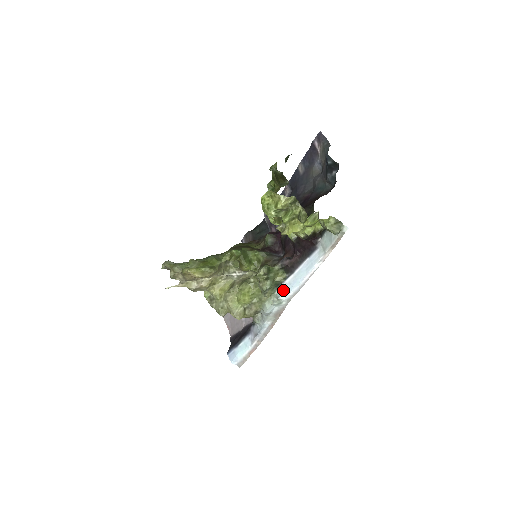
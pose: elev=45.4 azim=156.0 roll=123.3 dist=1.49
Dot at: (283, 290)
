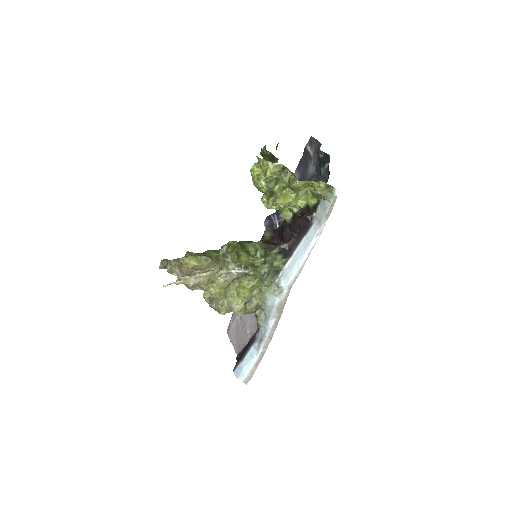
Dot at: (283, 276)
